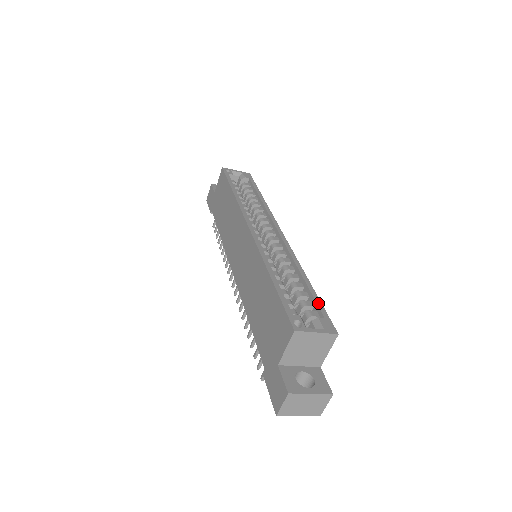
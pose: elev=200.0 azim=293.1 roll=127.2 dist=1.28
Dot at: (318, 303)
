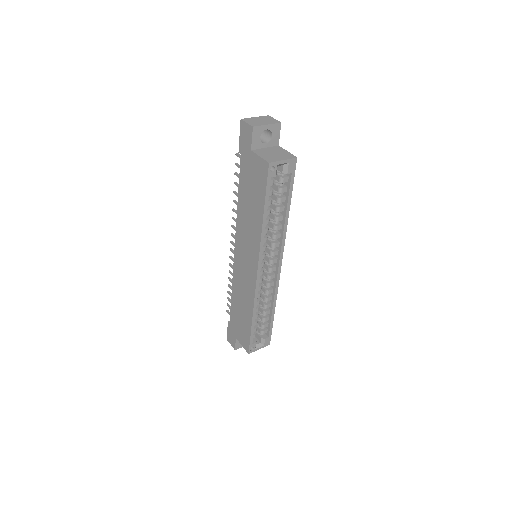
Dot at: (271, 328)
